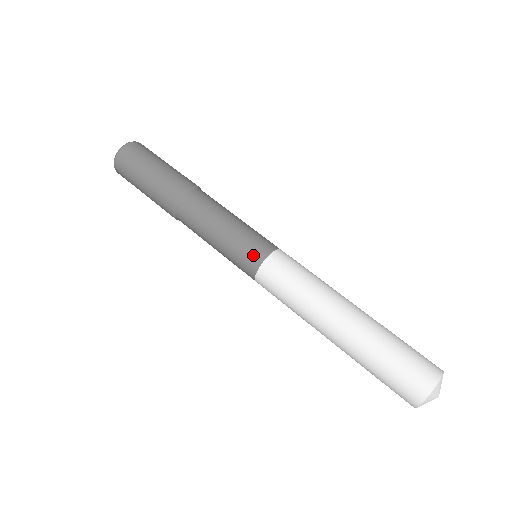
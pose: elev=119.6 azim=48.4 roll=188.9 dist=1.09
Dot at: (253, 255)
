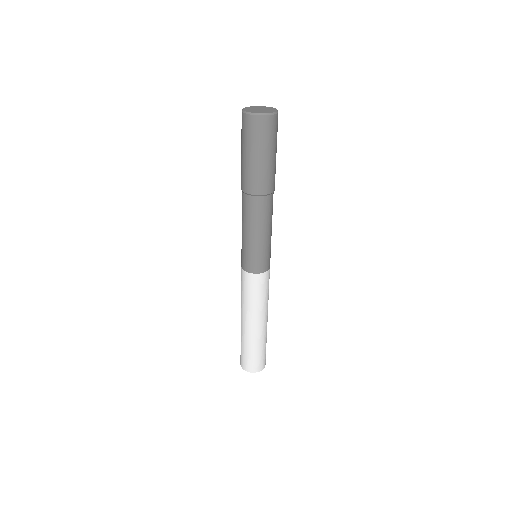
Dot at: (245, 264)
